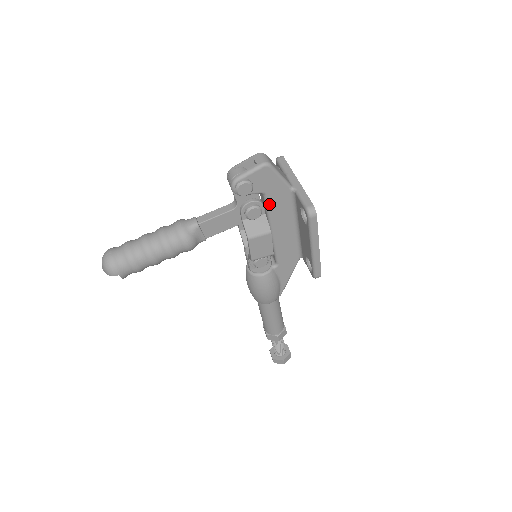
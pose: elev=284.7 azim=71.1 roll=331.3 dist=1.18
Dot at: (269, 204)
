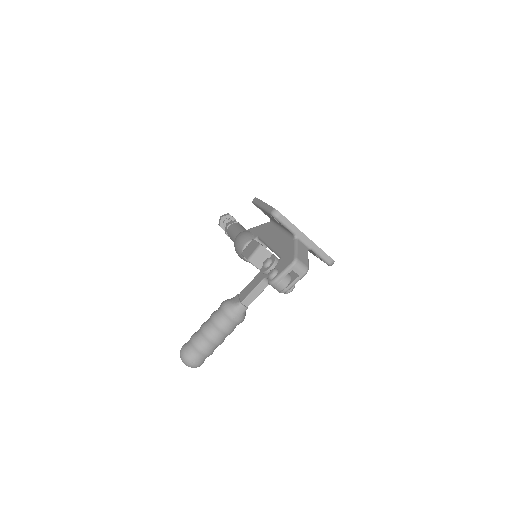
Dot at: occluded
